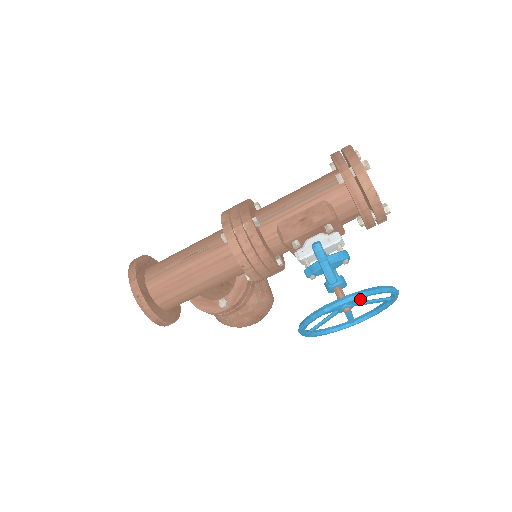
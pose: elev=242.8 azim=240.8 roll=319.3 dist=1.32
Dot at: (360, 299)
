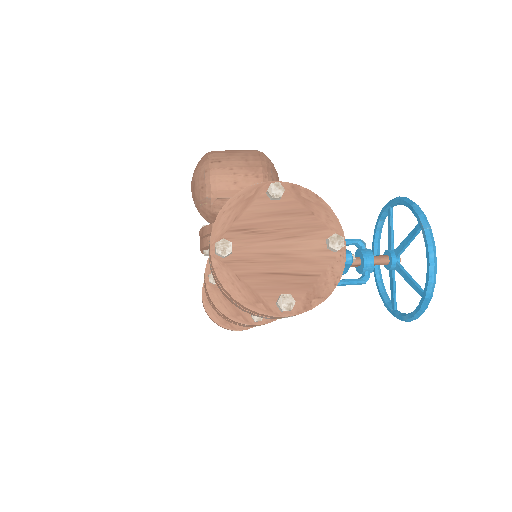
Dot at: (410, 280)
